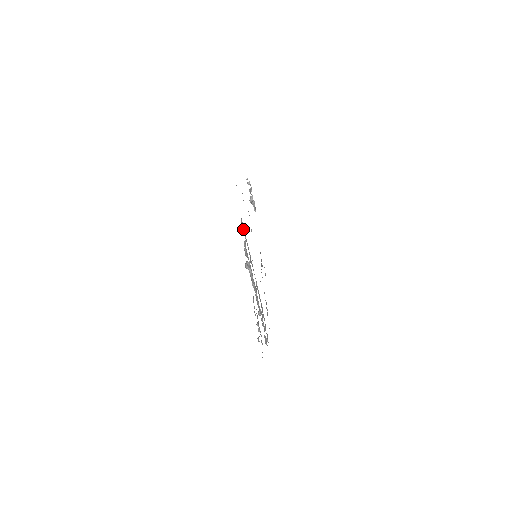
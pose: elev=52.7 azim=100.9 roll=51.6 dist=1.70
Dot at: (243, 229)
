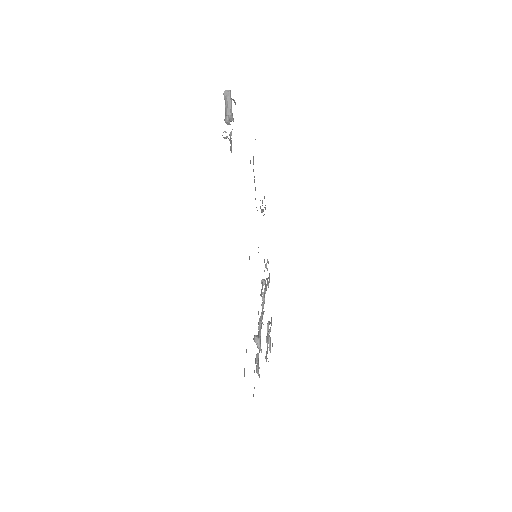
Dot at: occluded
